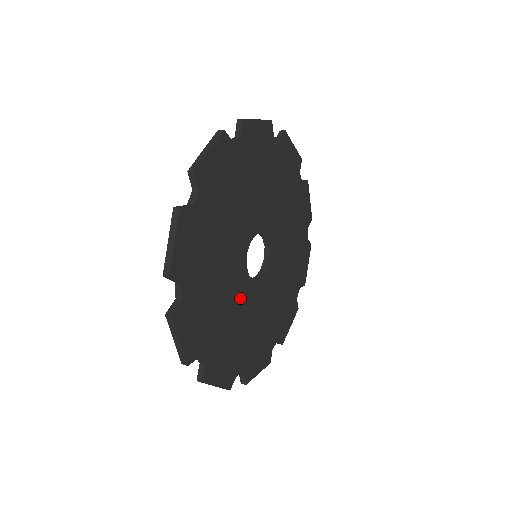
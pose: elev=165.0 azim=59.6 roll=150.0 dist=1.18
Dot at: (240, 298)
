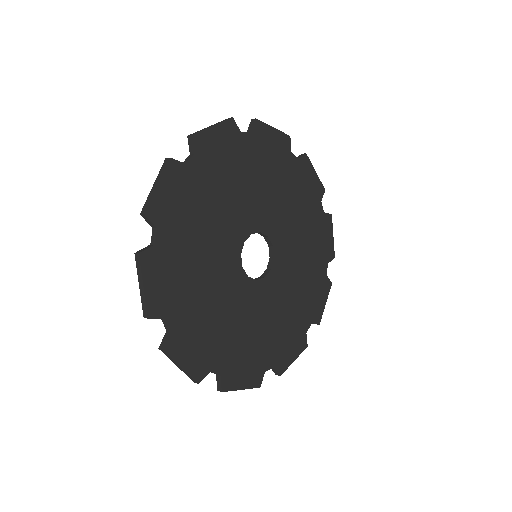
Dot at: (221, 256)
